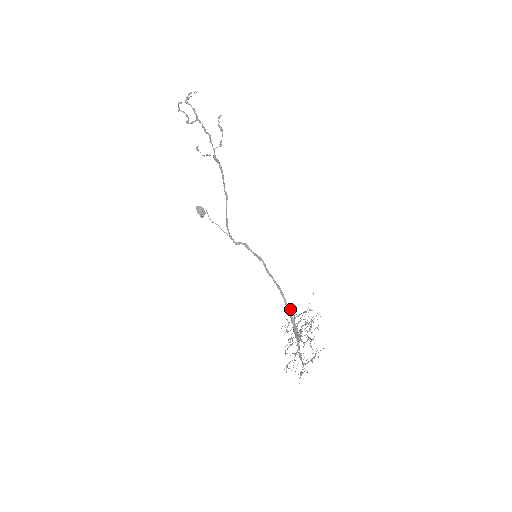
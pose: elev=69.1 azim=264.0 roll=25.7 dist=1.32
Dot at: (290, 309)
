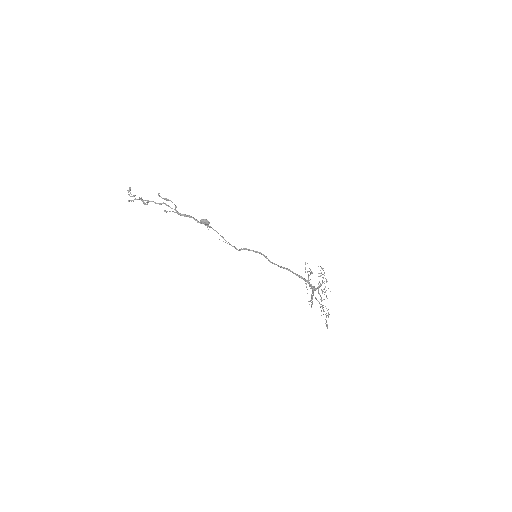
Dot at: (305, 263)
